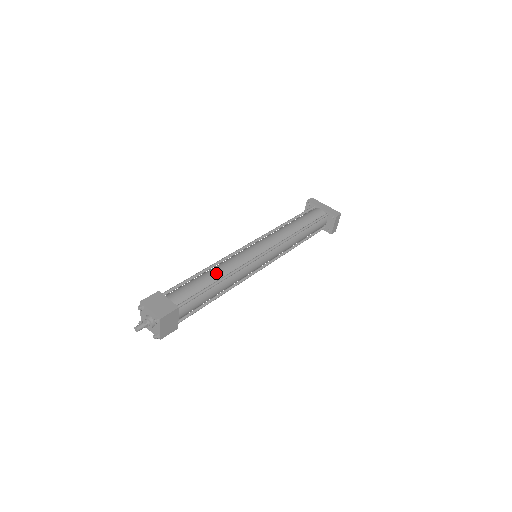
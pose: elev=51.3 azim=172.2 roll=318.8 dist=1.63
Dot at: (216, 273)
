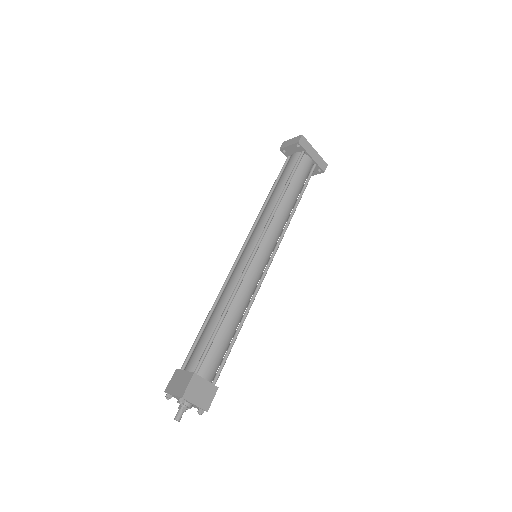
Dot at: (237, 317)
